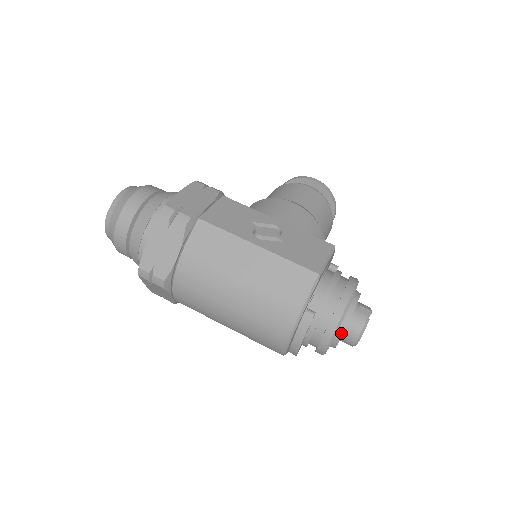
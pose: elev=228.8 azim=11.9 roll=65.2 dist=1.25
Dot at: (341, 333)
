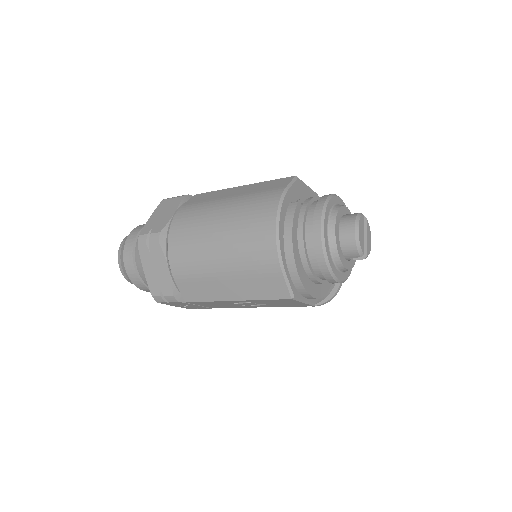
Dot at: (333, 219)
